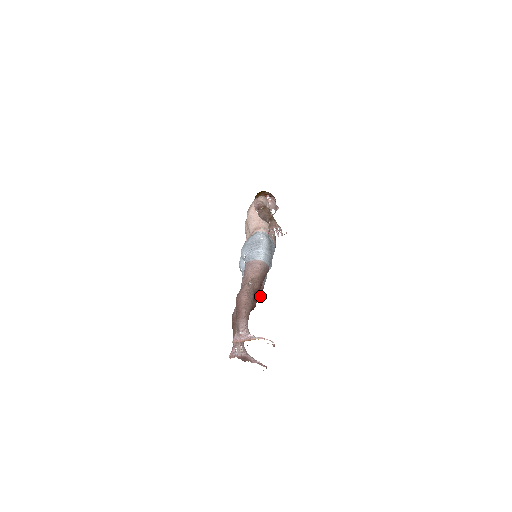
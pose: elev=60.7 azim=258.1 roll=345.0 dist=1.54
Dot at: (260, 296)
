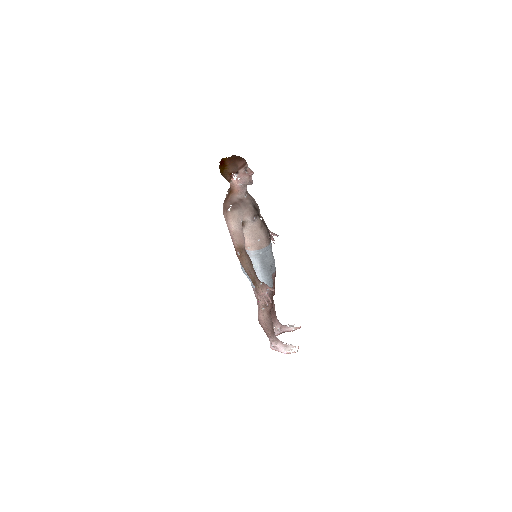
Dot at: occluded
